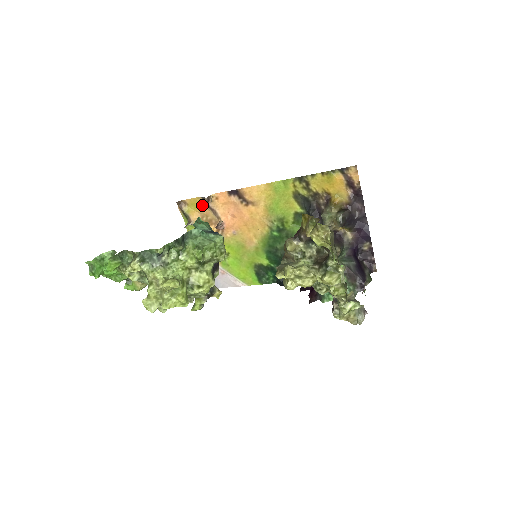
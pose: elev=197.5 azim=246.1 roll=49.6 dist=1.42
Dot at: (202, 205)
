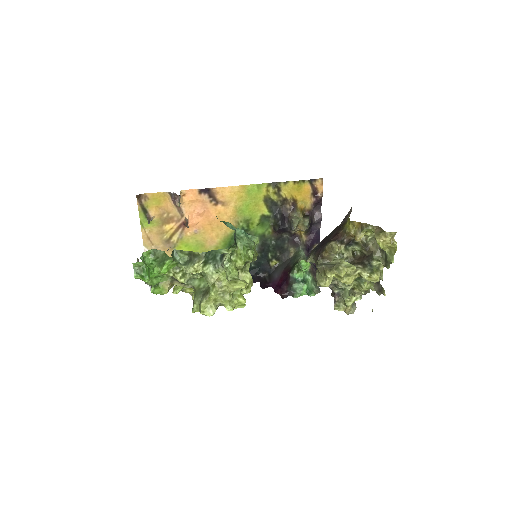
Dot at: occluded
